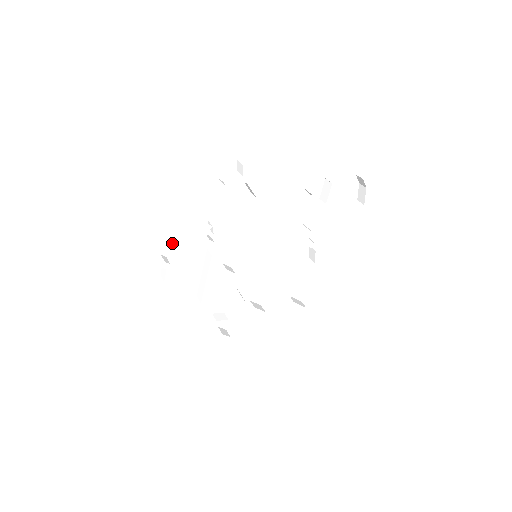
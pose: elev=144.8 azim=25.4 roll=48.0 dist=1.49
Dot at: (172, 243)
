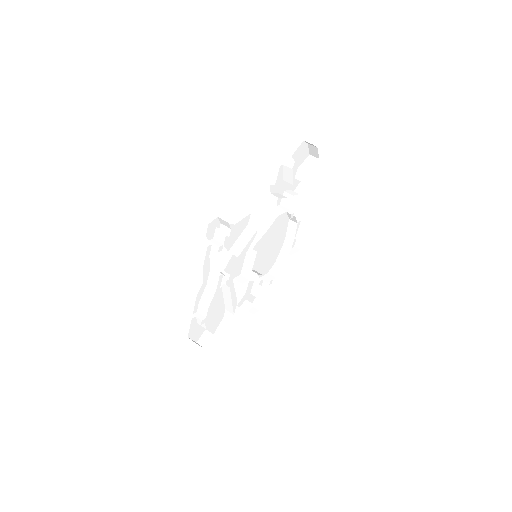
Dot at: (197, 302)
